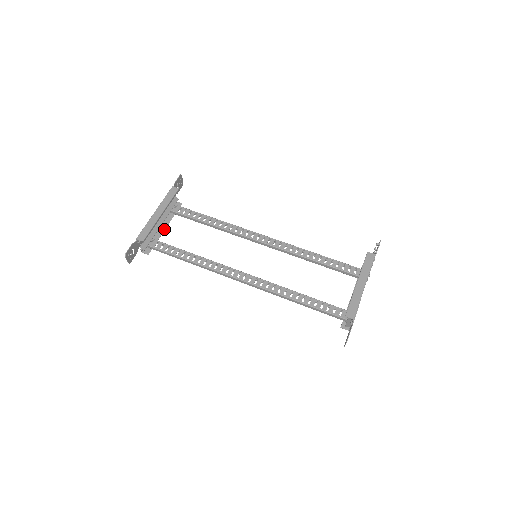
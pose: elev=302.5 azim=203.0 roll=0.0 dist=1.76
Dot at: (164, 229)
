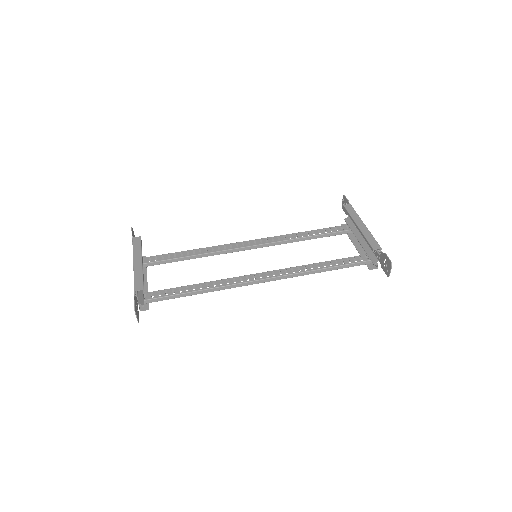
Dot at: (146, 282)
